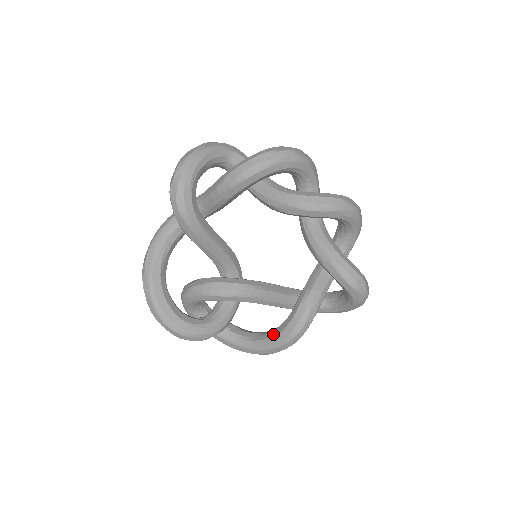
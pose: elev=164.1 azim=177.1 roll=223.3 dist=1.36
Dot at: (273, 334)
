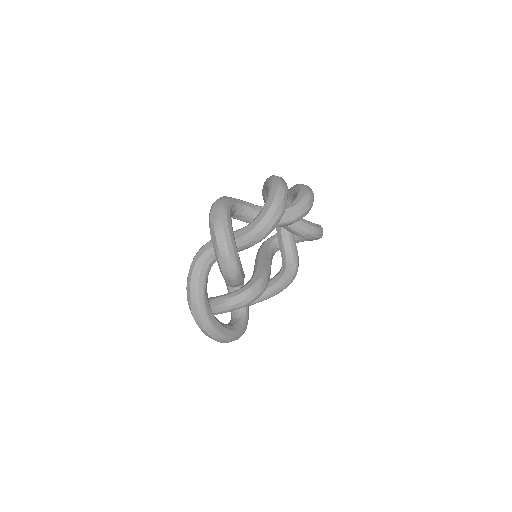
Dot at: (275, 288)
